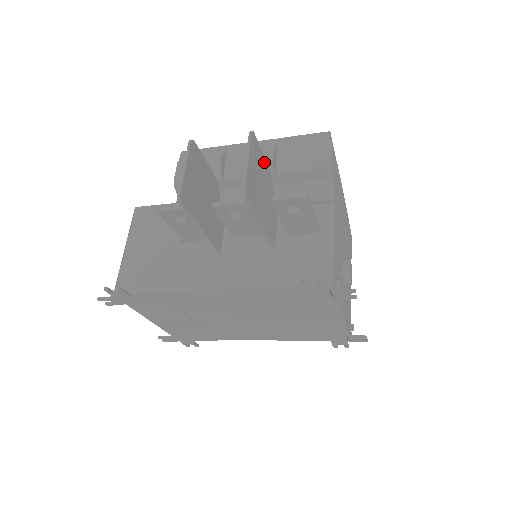
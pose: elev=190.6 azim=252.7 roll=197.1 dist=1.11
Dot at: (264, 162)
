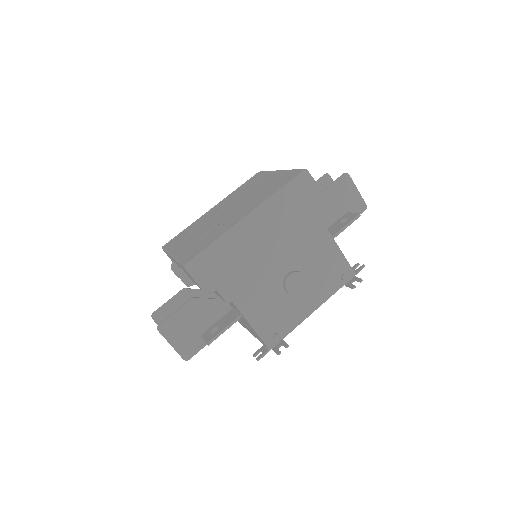
Dot at: (181, 311)
